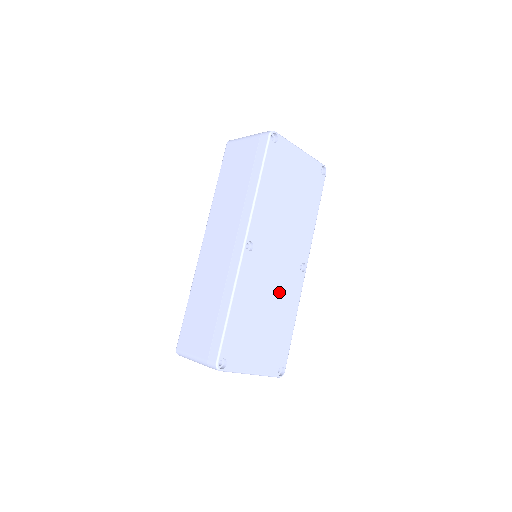
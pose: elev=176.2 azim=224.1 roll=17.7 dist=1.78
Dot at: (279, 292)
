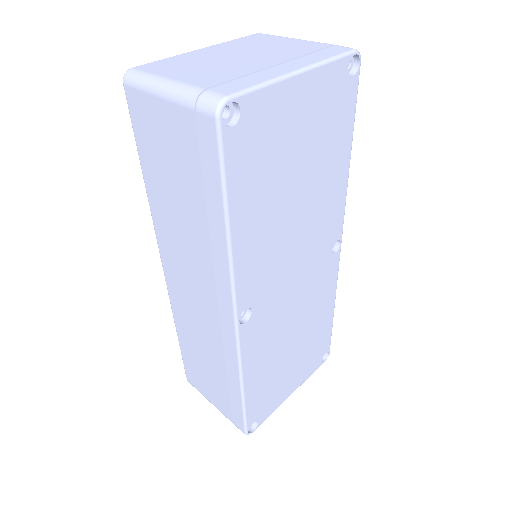
Dot at: (306, 306)
